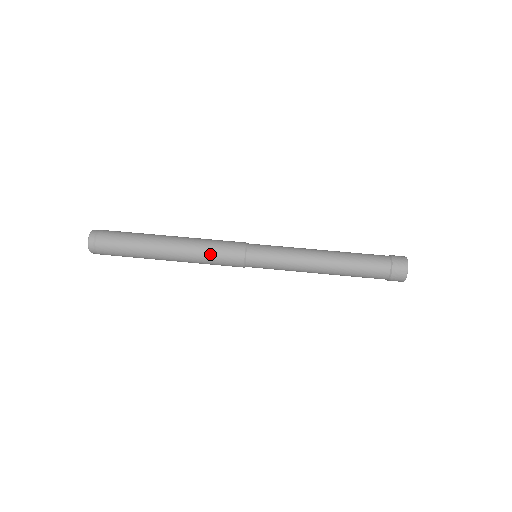
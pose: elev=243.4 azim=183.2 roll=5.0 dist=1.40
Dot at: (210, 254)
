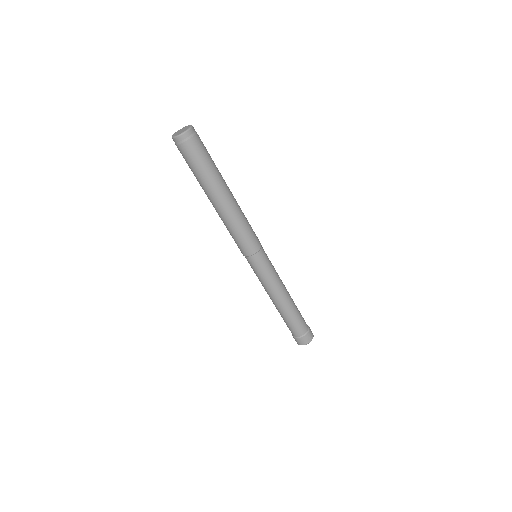
Dot at: (245, 227)
